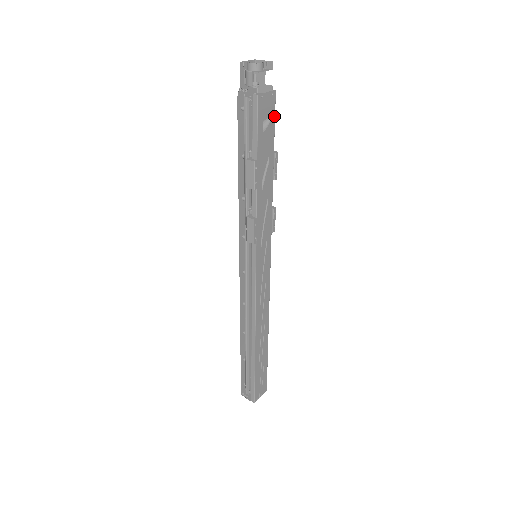
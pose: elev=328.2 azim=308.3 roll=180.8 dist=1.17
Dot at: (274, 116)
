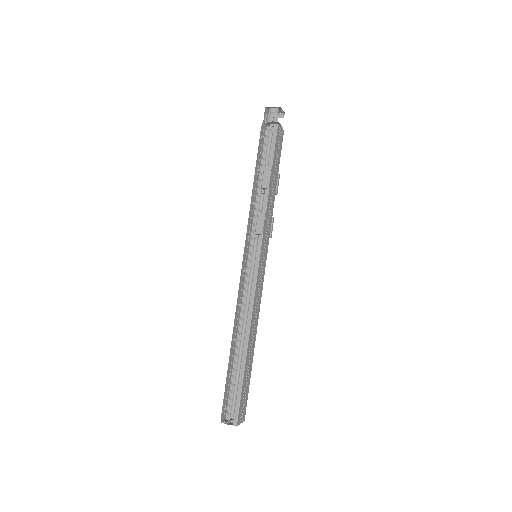
Dot at: (281, 147)
